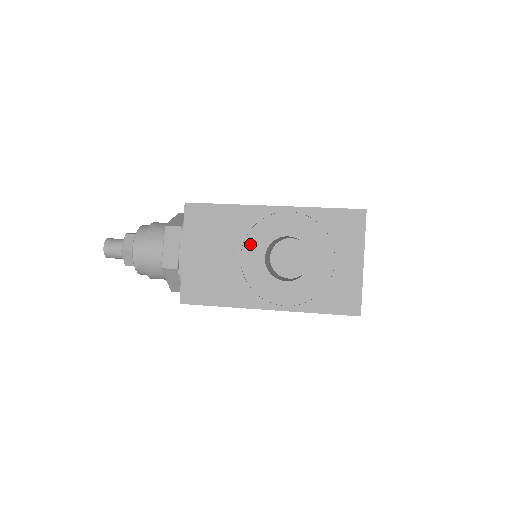
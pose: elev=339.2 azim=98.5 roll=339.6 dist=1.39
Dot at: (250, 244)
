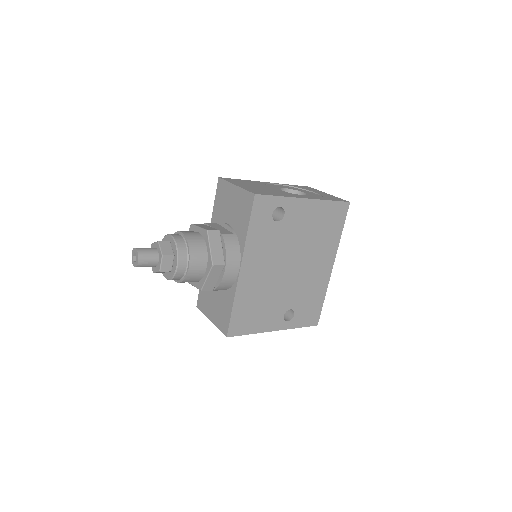
Dot at: occluded
